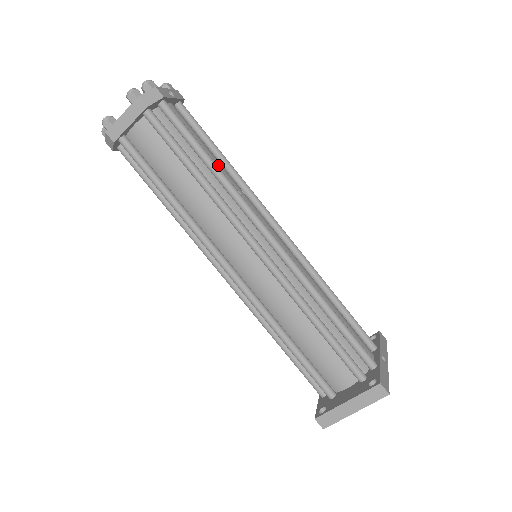
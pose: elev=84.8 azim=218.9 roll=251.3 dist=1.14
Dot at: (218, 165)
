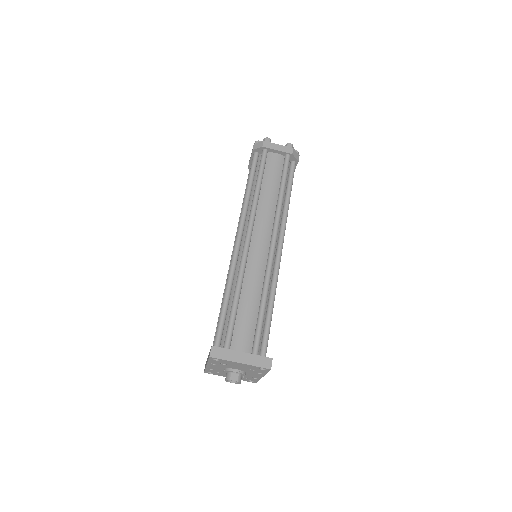
Dot at: occluded
